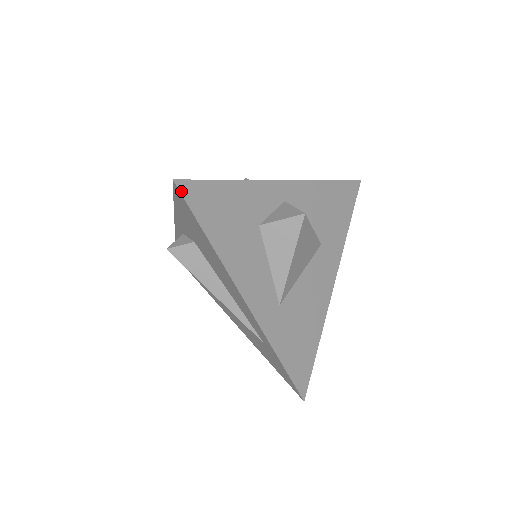
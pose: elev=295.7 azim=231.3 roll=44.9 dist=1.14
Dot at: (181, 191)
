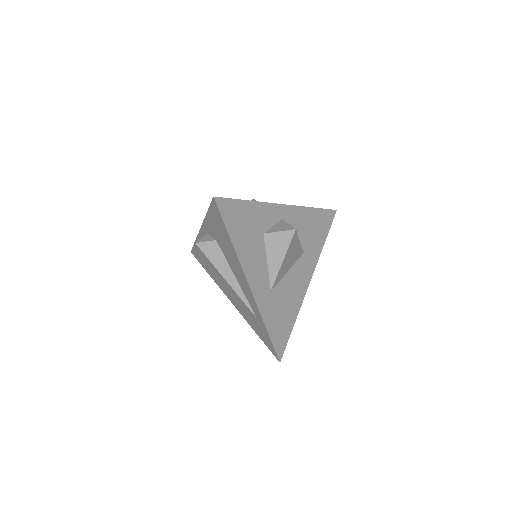
Dot at: (217, 205)
